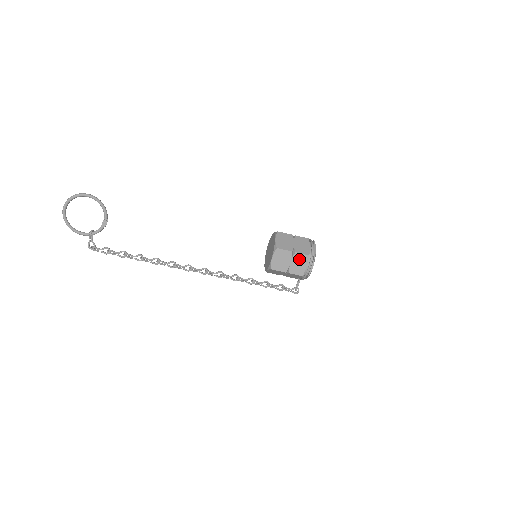
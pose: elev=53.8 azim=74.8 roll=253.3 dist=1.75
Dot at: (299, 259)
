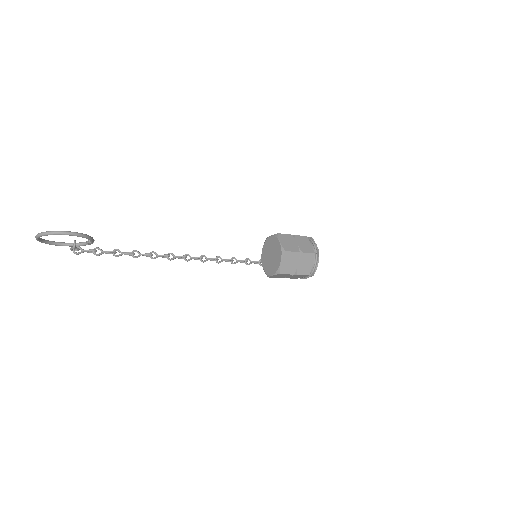
Dot at: (298, 276)
